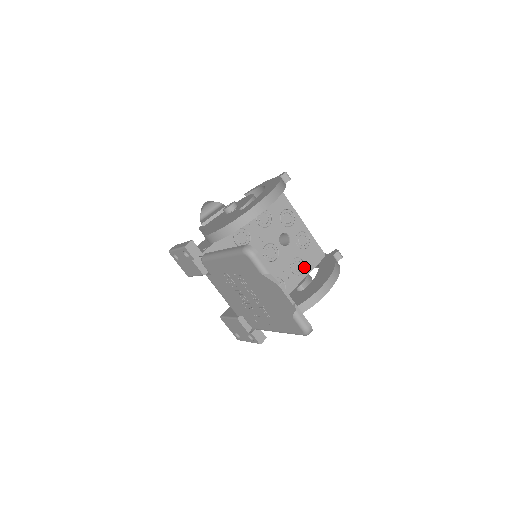
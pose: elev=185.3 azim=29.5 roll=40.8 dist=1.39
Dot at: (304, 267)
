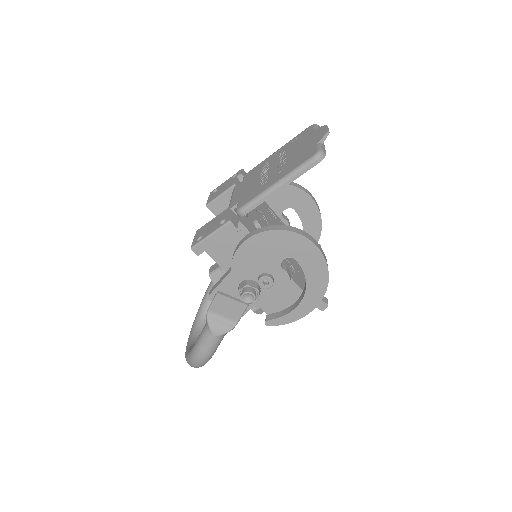
Dot at: (293, 275)
